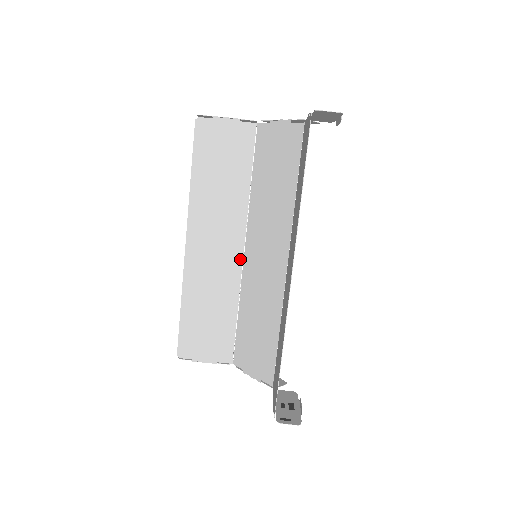
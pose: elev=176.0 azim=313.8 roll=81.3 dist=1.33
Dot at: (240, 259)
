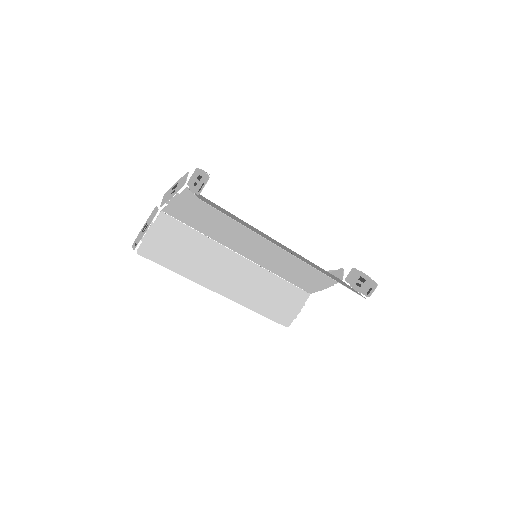
Dot at: (248, 262)
